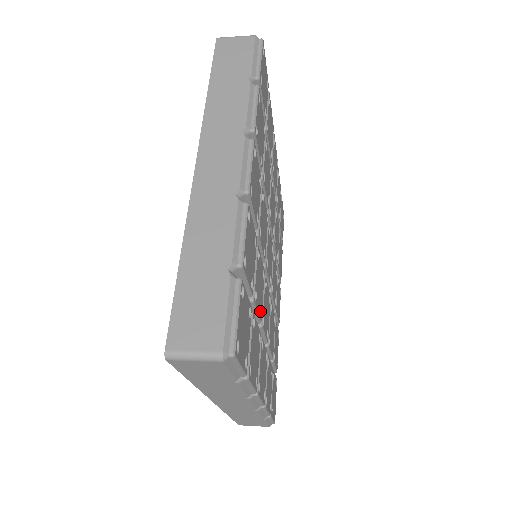
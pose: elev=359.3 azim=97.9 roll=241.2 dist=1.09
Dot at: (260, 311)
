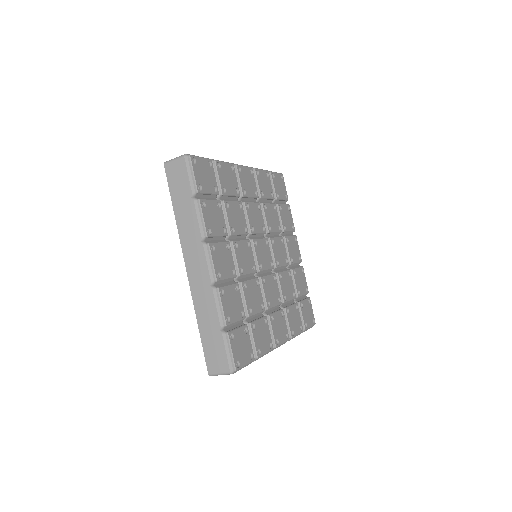
Dot at: (234, 233)
